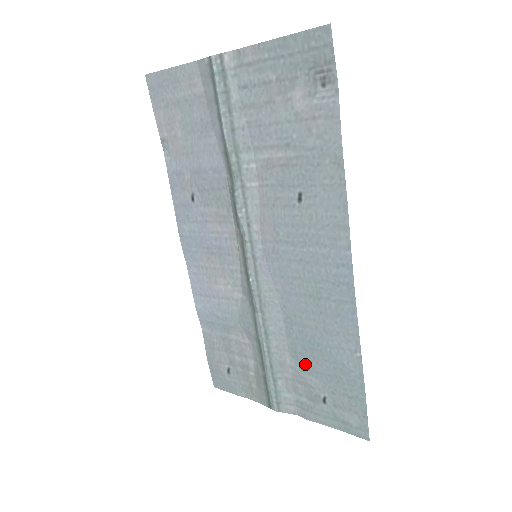
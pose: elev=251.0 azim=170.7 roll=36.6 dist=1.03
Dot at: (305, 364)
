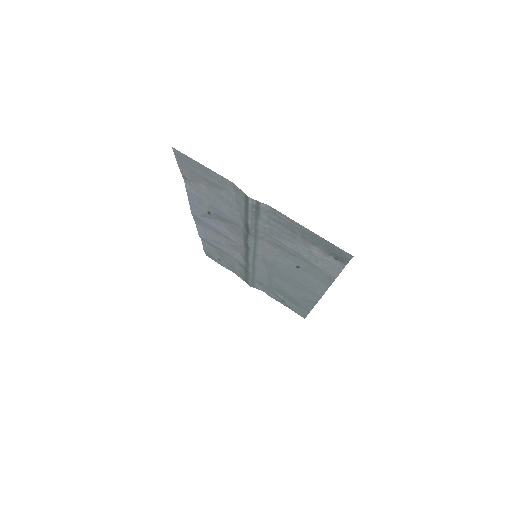
Dot at: (276, 290)
